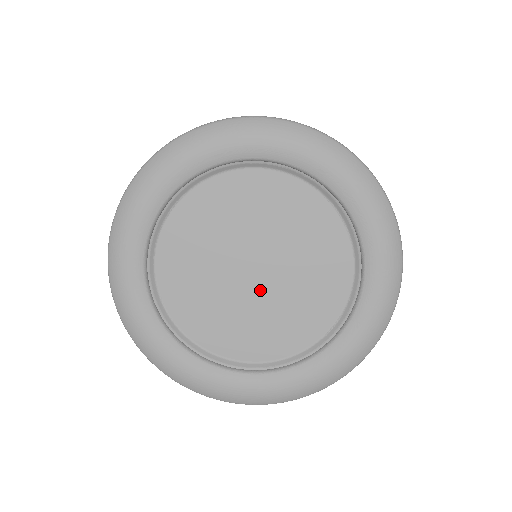
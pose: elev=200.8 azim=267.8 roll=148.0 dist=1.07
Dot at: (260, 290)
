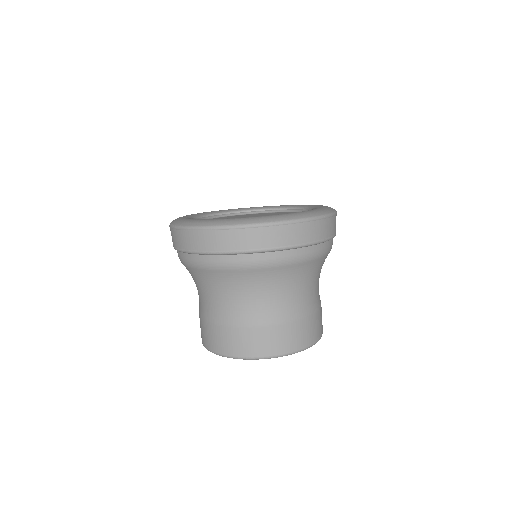
Dot at: occluded
